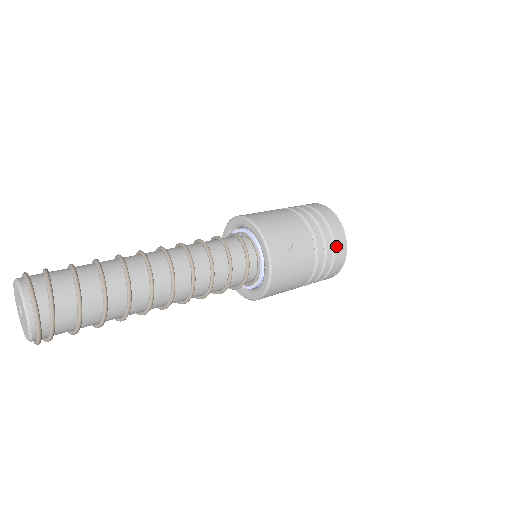
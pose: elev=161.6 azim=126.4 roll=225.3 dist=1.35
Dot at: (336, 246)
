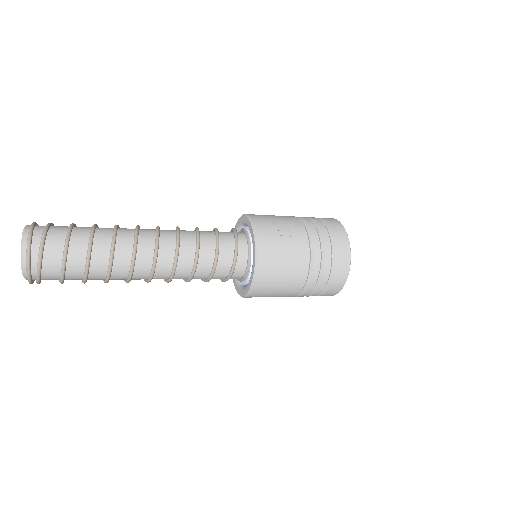
Dot at: (335, 239)
